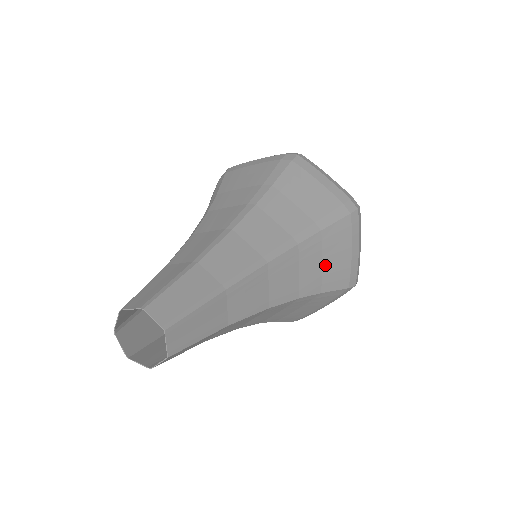
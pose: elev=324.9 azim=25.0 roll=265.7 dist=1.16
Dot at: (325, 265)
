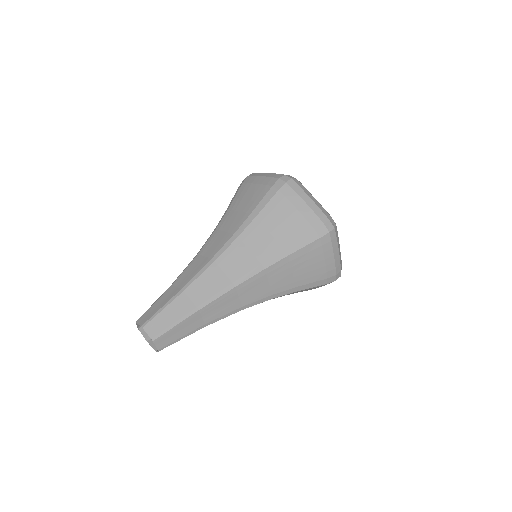
Dot at: occluded
